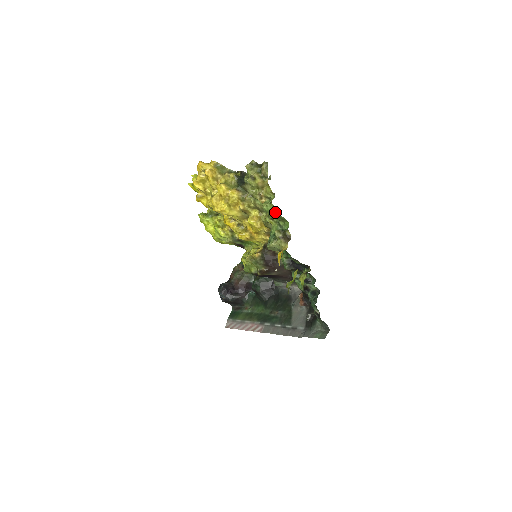
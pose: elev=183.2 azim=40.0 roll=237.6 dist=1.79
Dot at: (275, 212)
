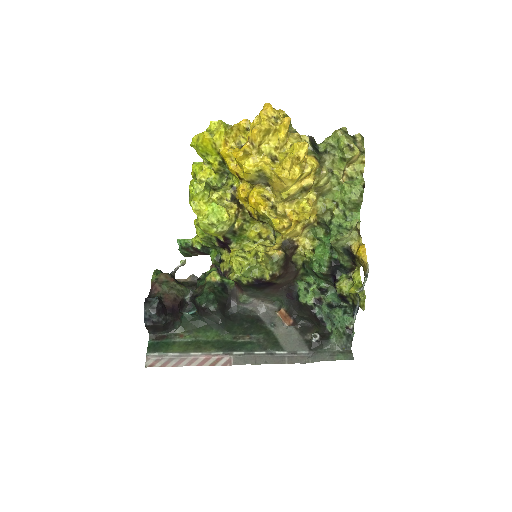
Dot at: (360, 196)
